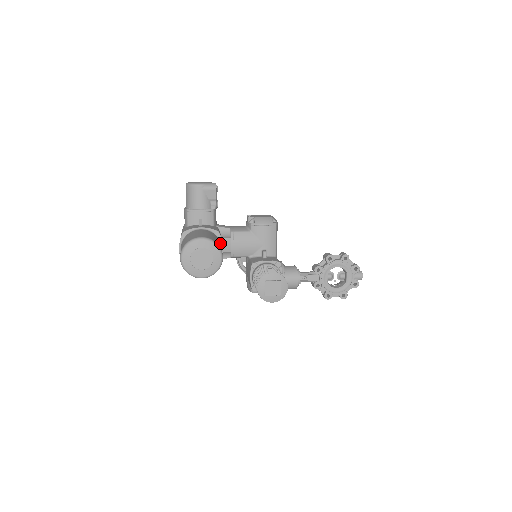
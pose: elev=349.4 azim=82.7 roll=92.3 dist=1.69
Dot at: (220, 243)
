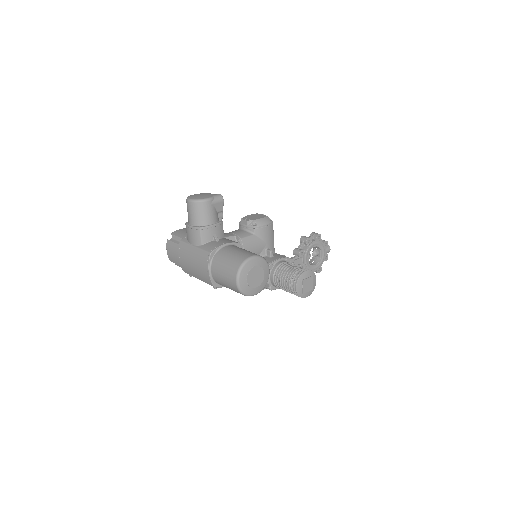
Dot at: occluded
